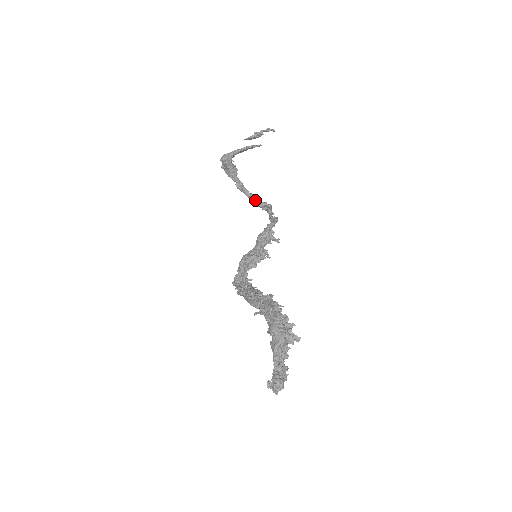
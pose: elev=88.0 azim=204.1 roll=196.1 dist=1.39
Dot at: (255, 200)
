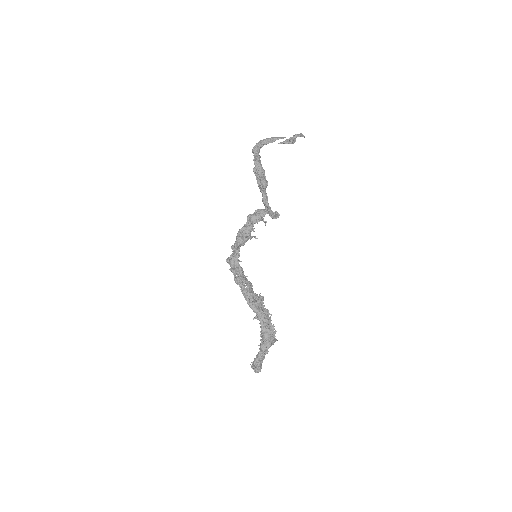
Dot at: (273, 217)
